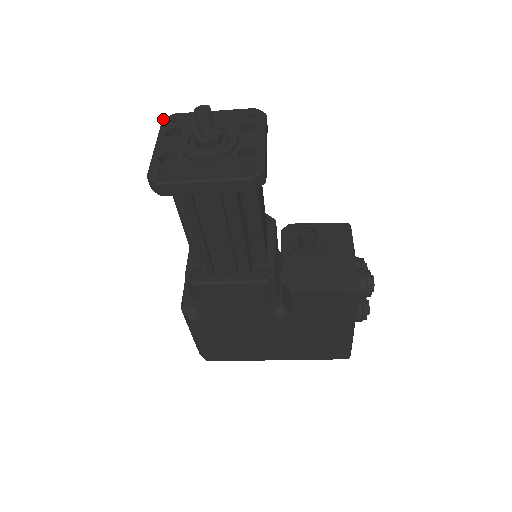
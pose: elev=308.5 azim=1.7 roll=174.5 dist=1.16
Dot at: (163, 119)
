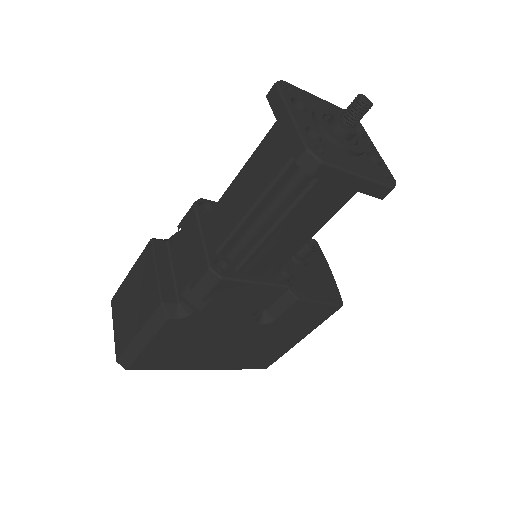
Dot at: (277, 82)
